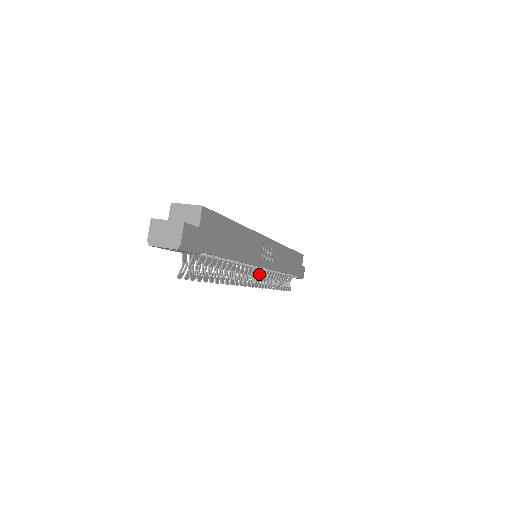
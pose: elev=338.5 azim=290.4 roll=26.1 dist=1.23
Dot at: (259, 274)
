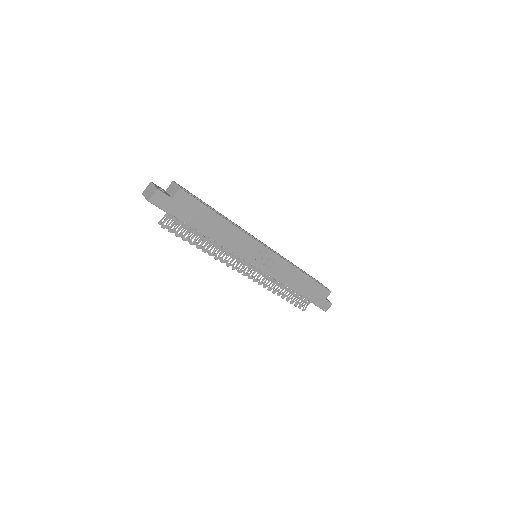
Dot at: (253, 270)
